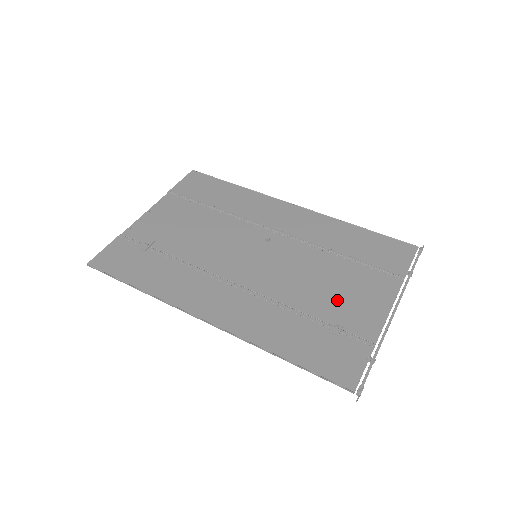
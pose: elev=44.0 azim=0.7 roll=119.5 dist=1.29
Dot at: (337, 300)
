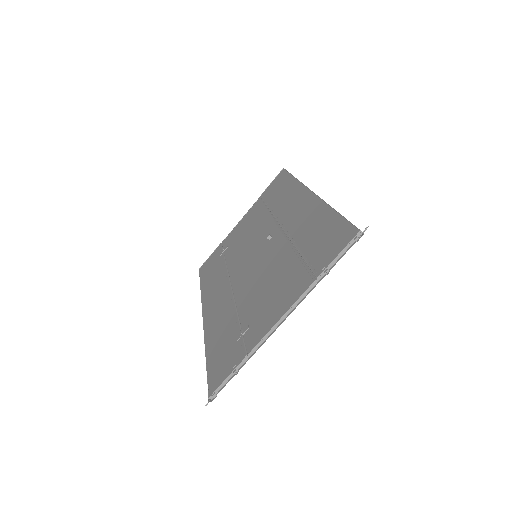
Dot at: (261, 303)
